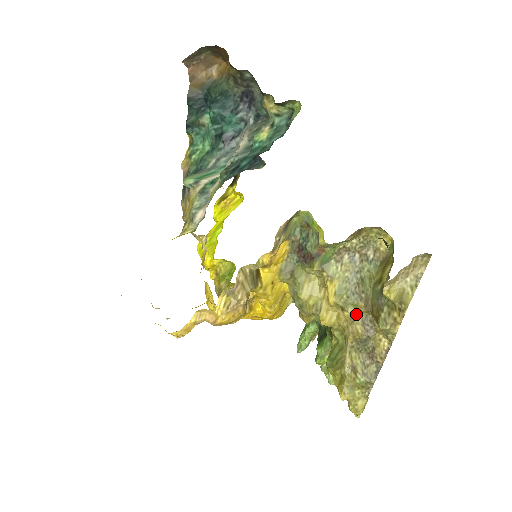
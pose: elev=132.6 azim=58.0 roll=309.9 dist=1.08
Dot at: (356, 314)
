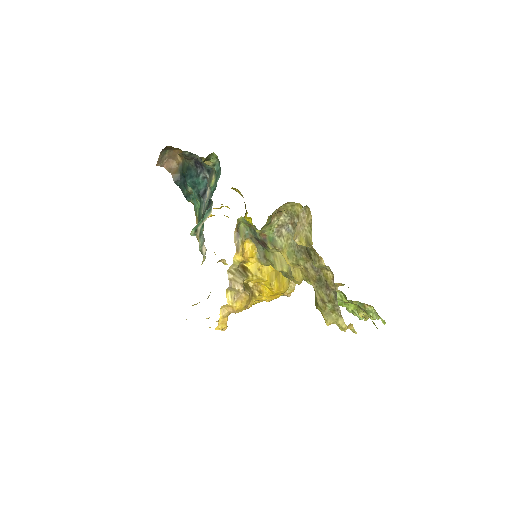
Dot at: (306, 264)
